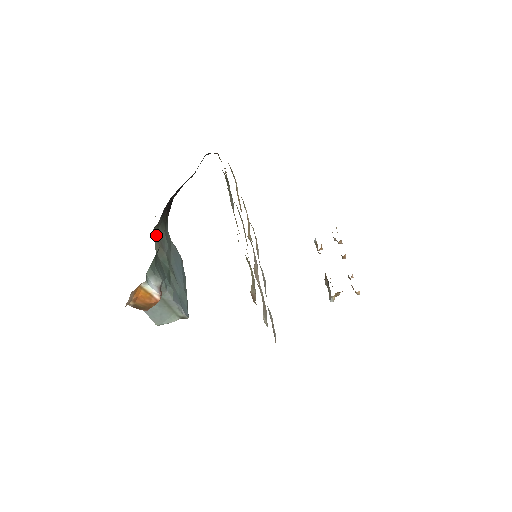
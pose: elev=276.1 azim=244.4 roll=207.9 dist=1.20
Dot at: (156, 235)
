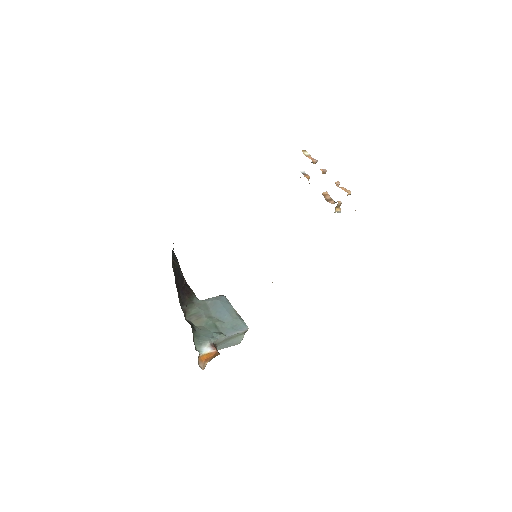
Dot at: (190, 318)
